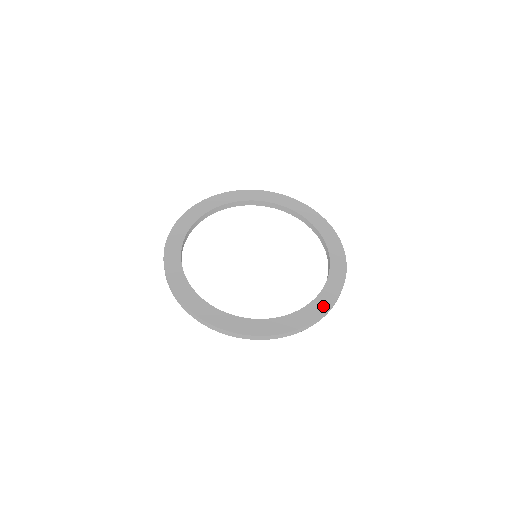
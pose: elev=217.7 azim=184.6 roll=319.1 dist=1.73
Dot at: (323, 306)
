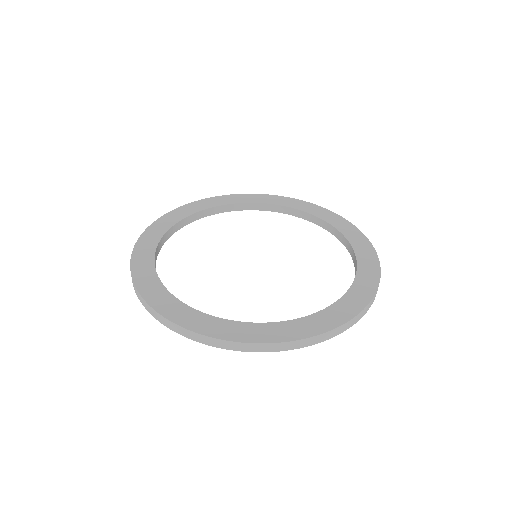
Dot at: (352, 308)
